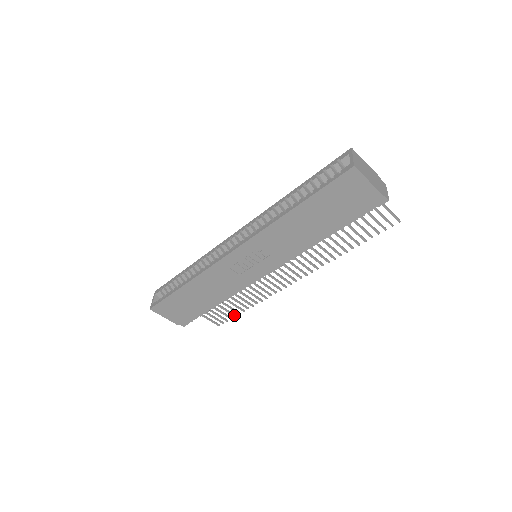
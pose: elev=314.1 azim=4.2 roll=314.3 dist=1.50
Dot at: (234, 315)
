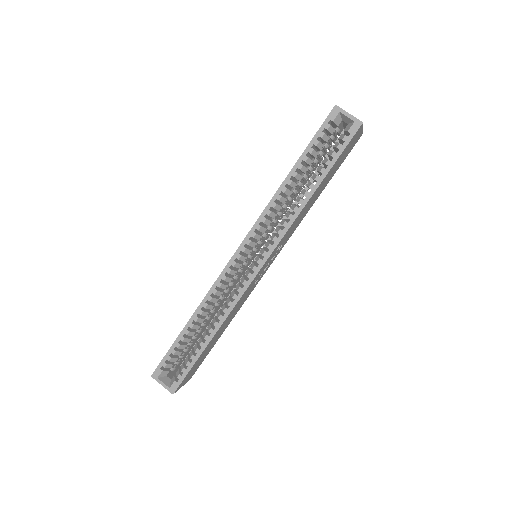
Dot at: occluded
